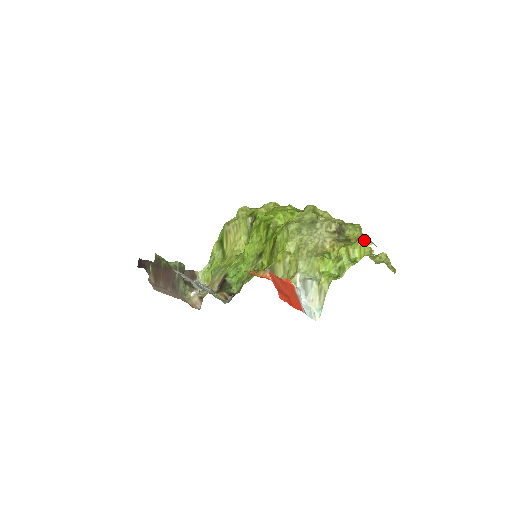
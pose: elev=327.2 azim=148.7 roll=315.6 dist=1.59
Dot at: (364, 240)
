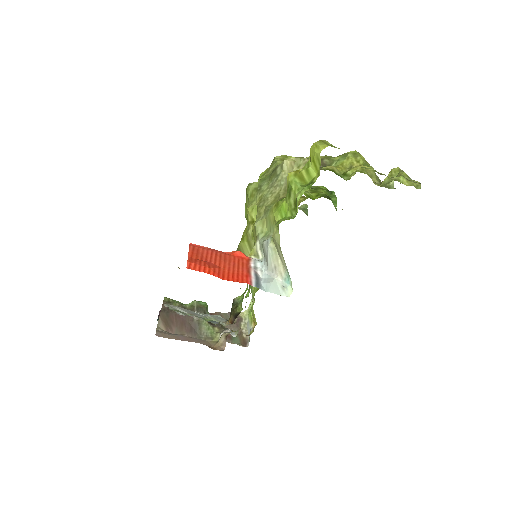
Dot at: (314, 147)
